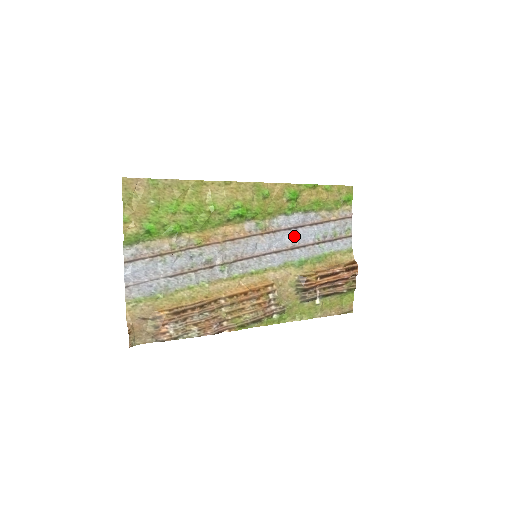
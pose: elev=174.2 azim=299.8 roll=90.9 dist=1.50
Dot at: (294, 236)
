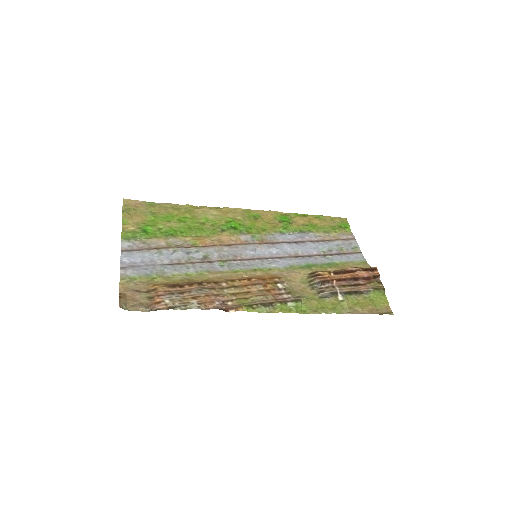
Dot at: (295, 248)
